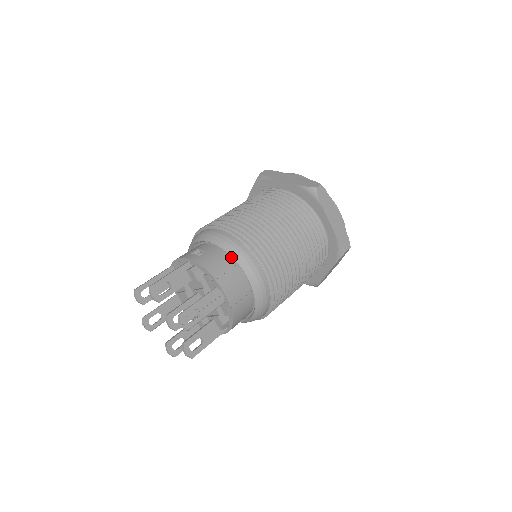
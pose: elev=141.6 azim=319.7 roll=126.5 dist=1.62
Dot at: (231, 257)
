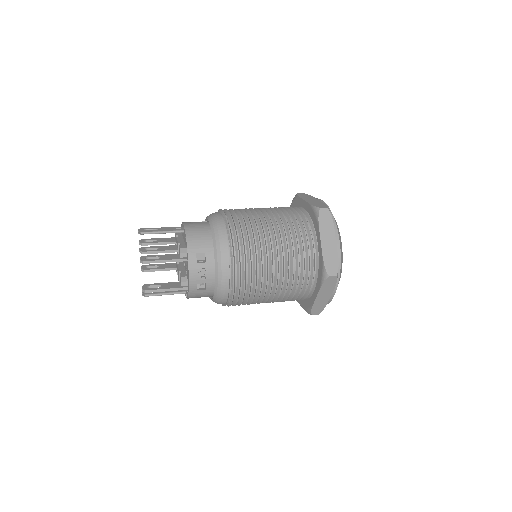
Dot at: occluded
